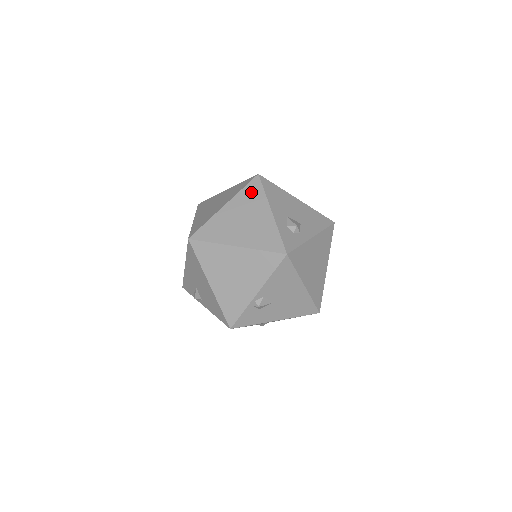
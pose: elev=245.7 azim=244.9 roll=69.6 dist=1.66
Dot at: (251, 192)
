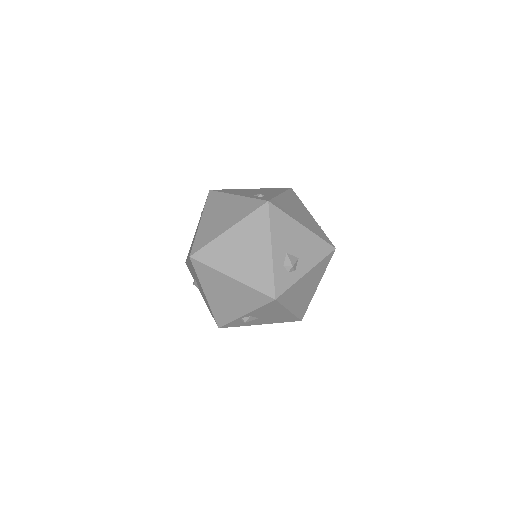
Dot at: (257, 221)
